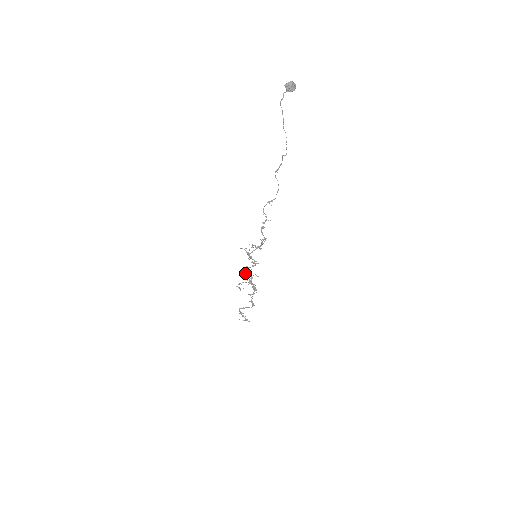
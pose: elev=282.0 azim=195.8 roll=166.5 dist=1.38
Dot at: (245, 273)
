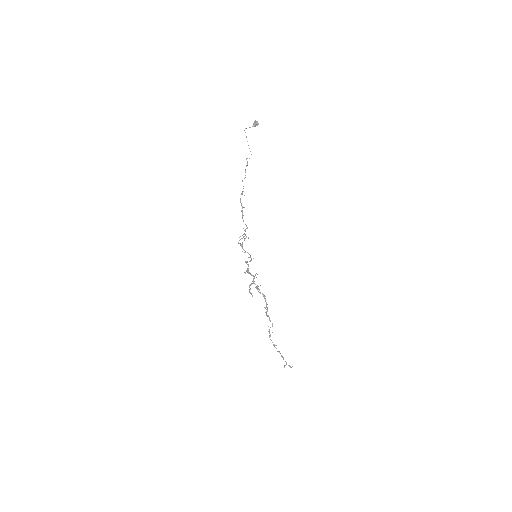
Dot at: (246, 270)
